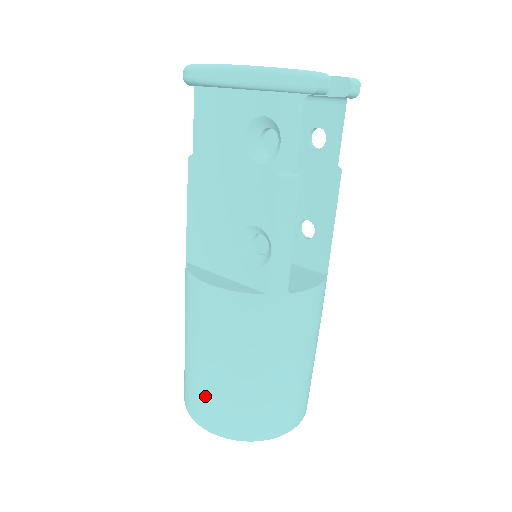
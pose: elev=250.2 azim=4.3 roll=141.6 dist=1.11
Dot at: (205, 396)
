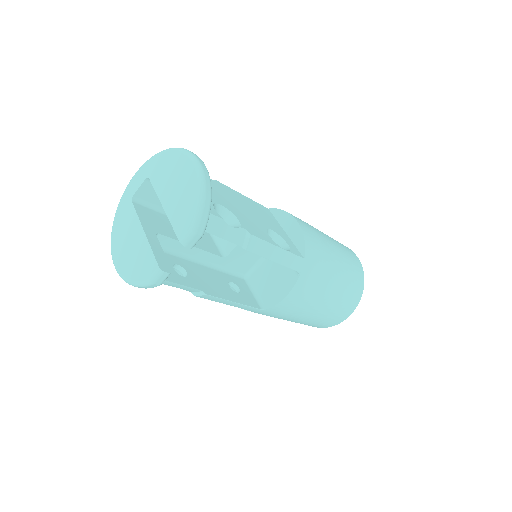
Dot at: occluded
